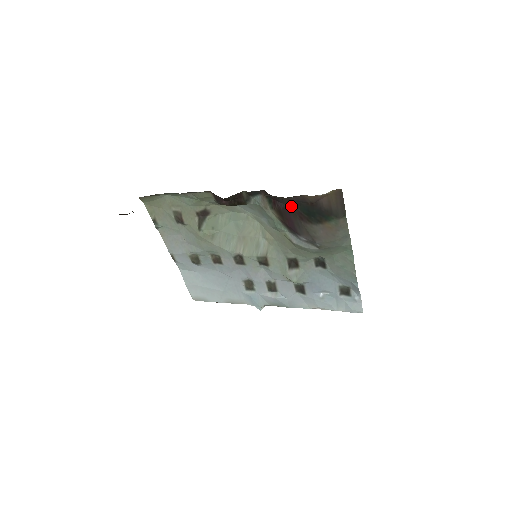
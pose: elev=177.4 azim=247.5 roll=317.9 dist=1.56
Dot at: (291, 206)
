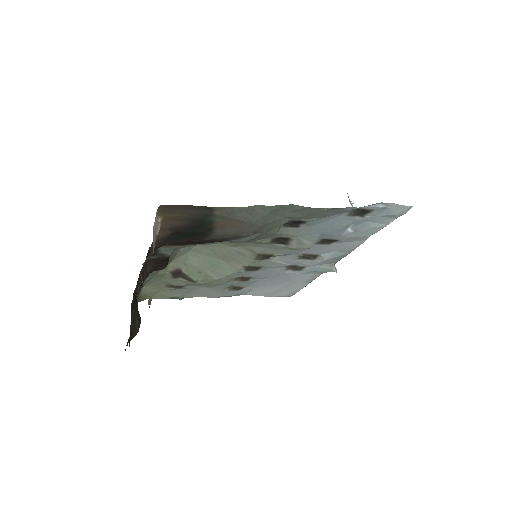
Dot at: (176, 242)
